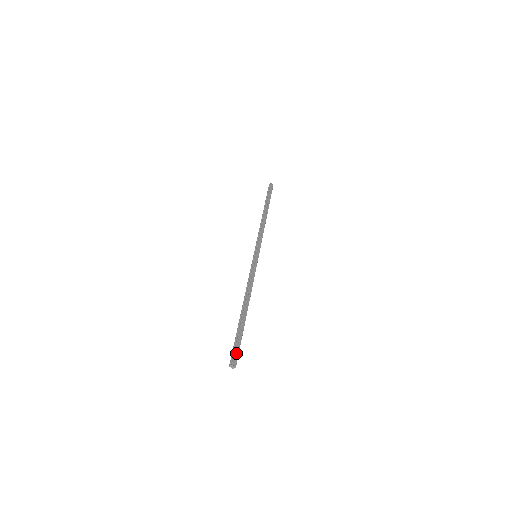
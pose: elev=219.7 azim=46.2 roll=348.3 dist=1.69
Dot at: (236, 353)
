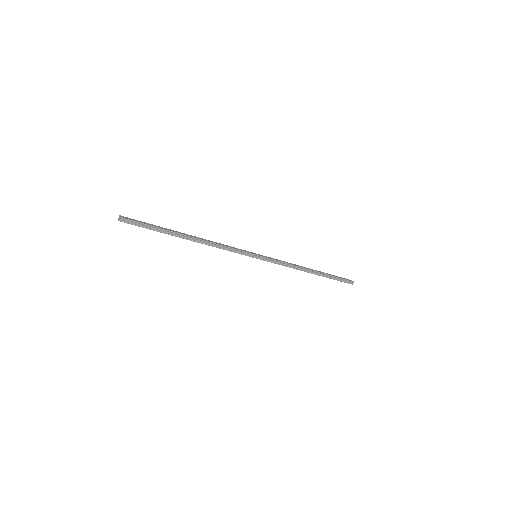
Dot at: (135, 220)
